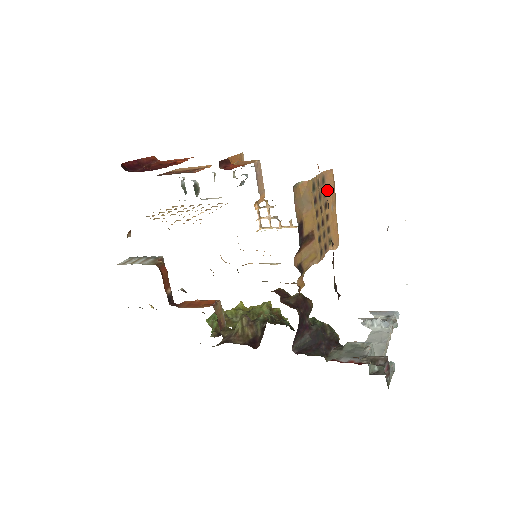
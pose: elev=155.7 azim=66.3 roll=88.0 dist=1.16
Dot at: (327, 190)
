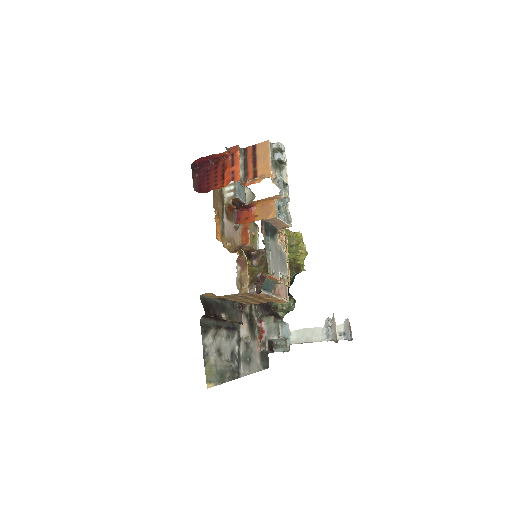
Dot at: (255, 295)
